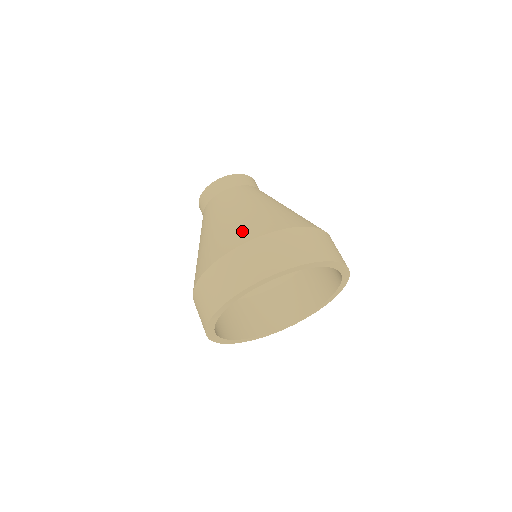
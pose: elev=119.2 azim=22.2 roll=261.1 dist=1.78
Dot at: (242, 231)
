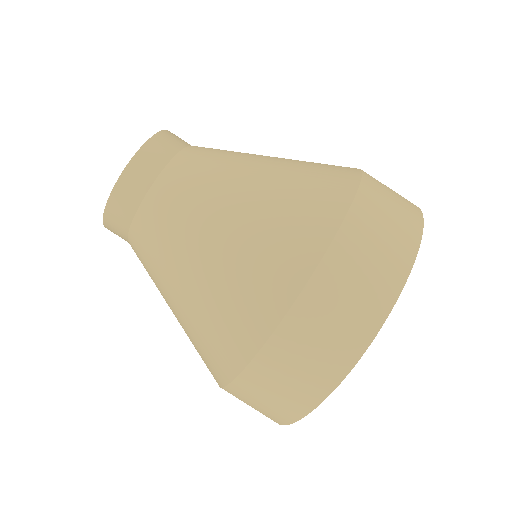
Dot at: (224, 337)
